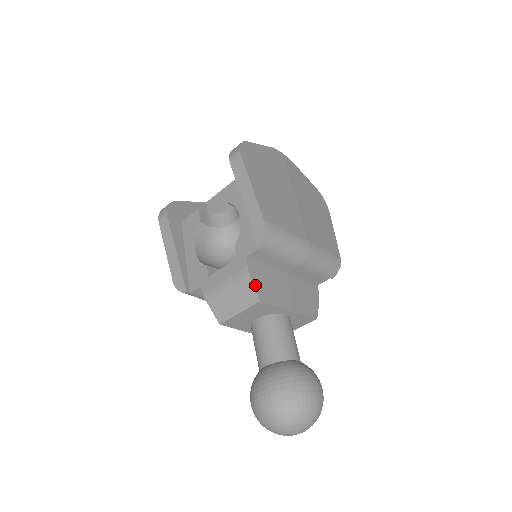
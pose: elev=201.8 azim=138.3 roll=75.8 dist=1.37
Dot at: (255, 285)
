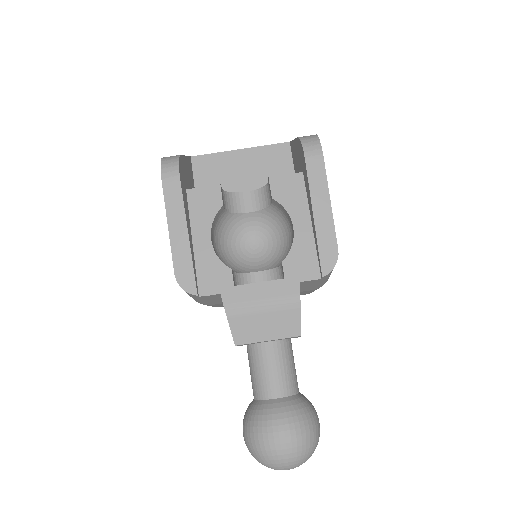
Dot at: (300, 317)
